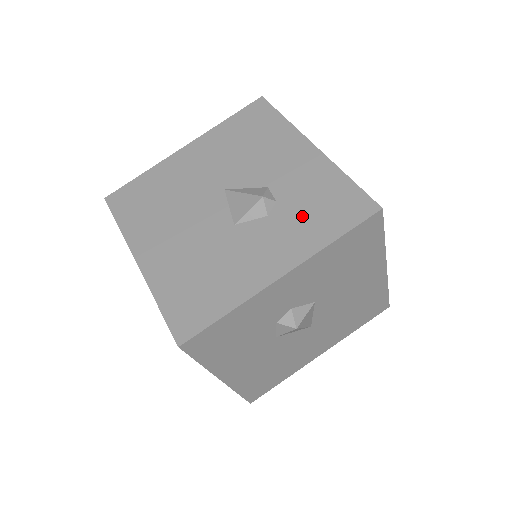
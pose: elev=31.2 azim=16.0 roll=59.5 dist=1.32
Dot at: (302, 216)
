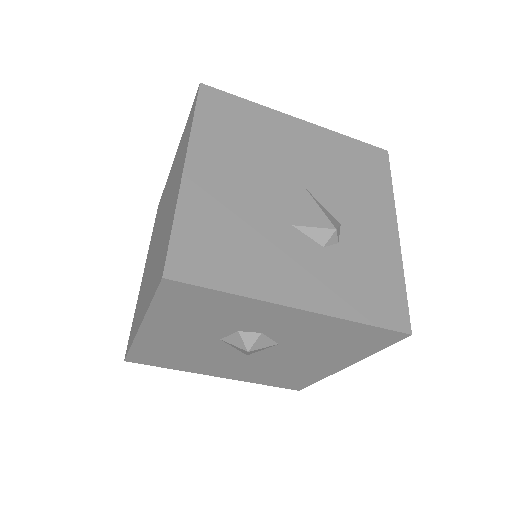
Dot at: (350, 276)
